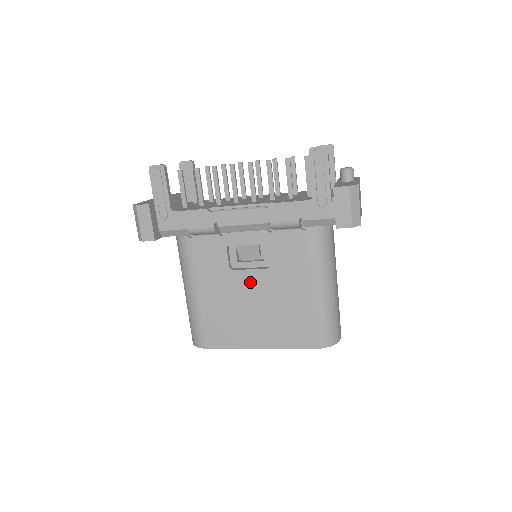
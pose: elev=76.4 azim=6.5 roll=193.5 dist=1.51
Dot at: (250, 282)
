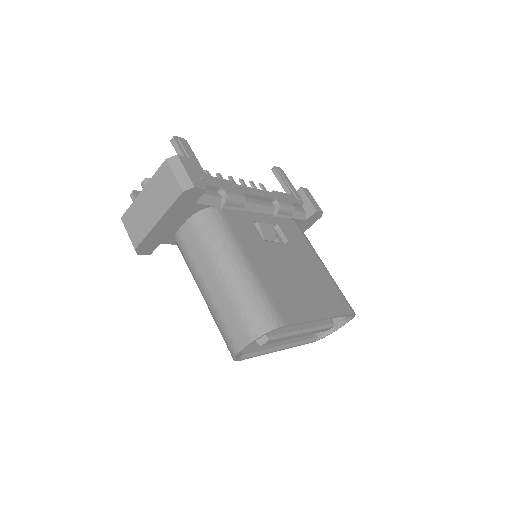
Dot at: (284, 254)
